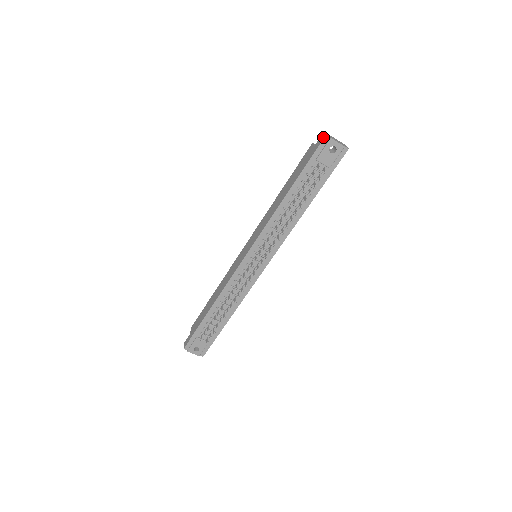
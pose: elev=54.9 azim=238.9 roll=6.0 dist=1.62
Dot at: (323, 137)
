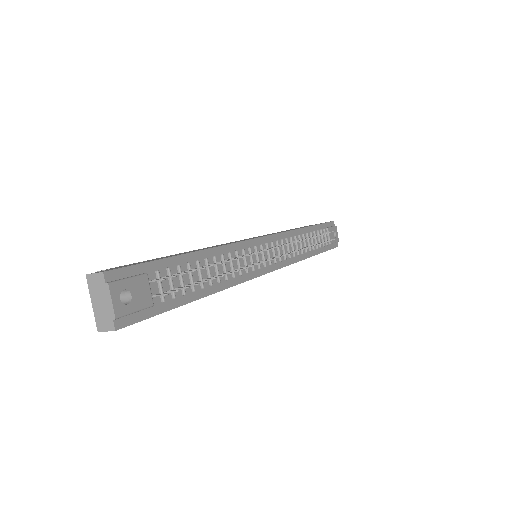
Dot at: (330, 221)
